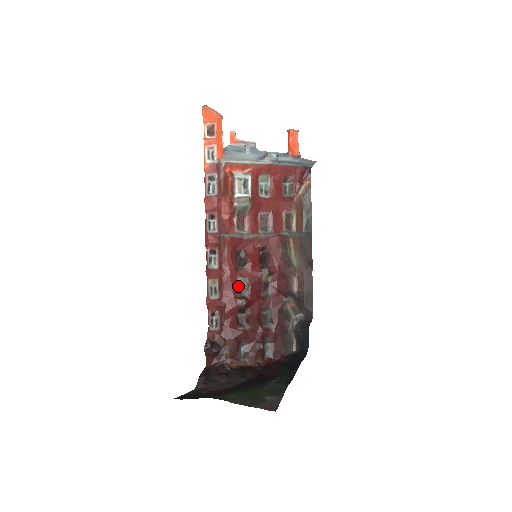
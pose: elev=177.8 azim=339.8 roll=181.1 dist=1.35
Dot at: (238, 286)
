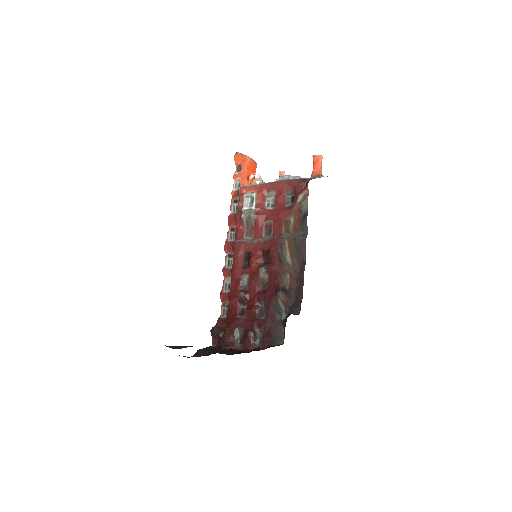
Dot at: (241, 281)
